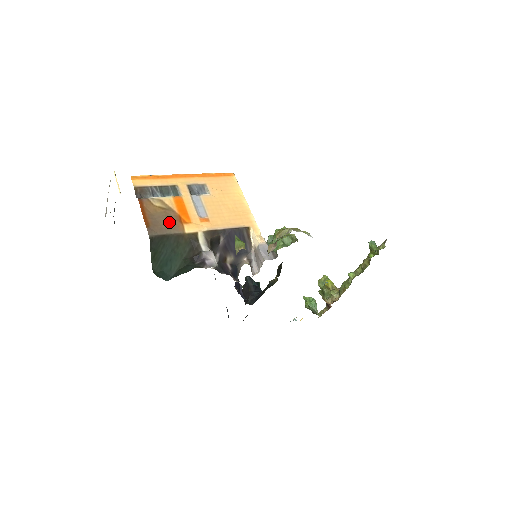
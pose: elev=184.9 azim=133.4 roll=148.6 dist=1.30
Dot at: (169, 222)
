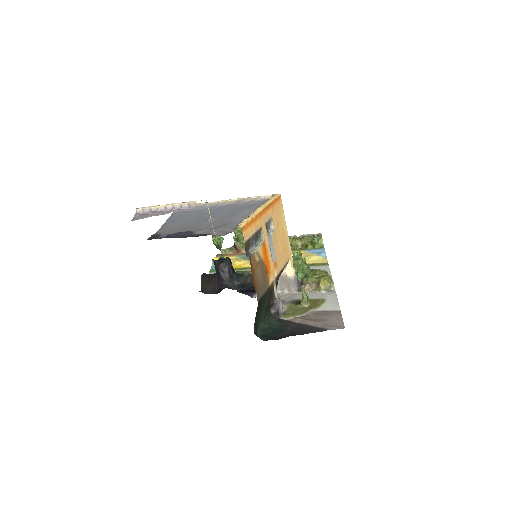
Dot at: (264, 278)
